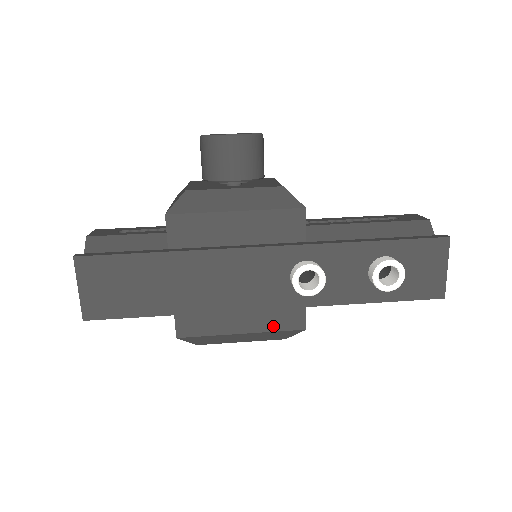
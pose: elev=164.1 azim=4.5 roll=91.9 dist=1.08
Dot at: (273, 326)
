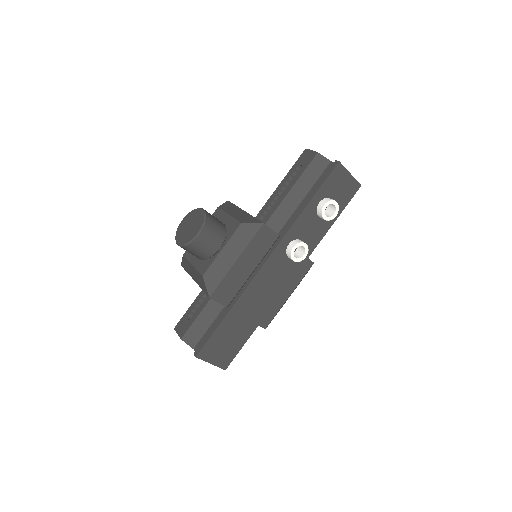
Dot at: (299, 278)
